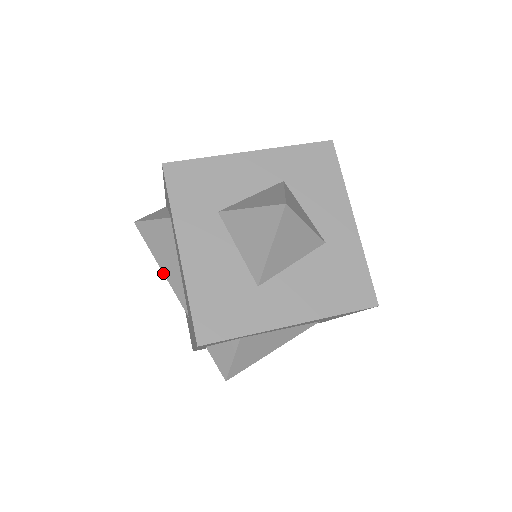
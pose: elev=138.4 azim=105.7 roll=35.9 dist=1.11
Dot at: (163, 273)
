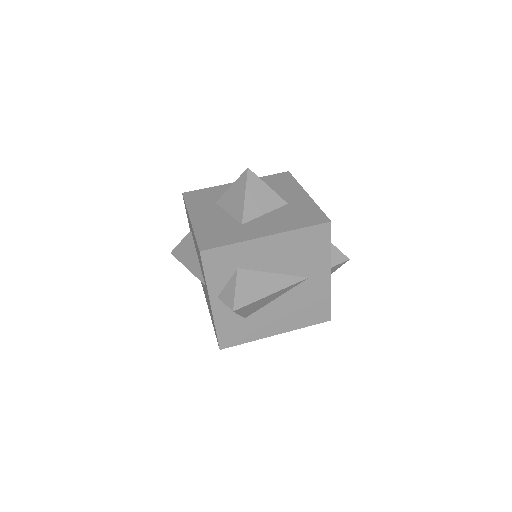
Dot at: occluded
